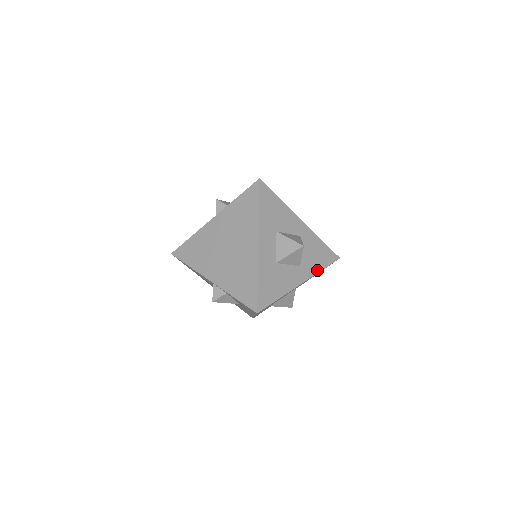
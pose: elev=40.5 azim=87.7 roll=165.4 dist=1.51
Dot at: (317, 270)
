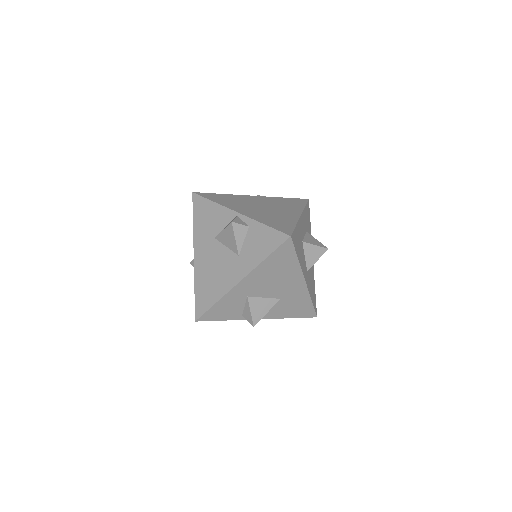
Dot at: (310, 294)
